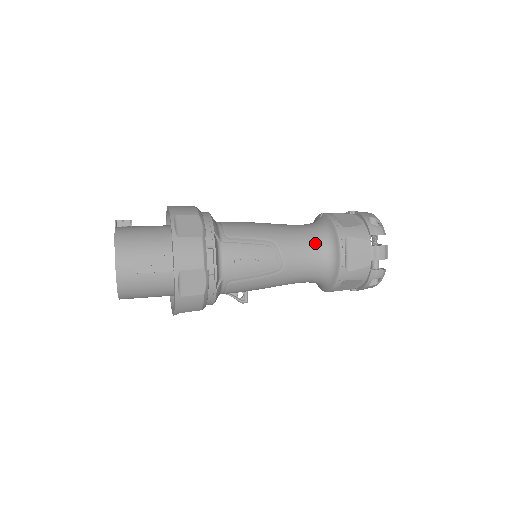
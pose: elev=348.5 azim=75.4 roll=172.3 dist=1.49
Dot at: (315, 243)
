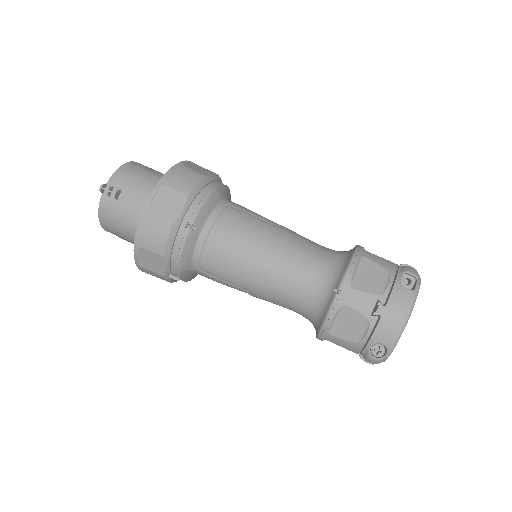
Dot at: (300, 312)
